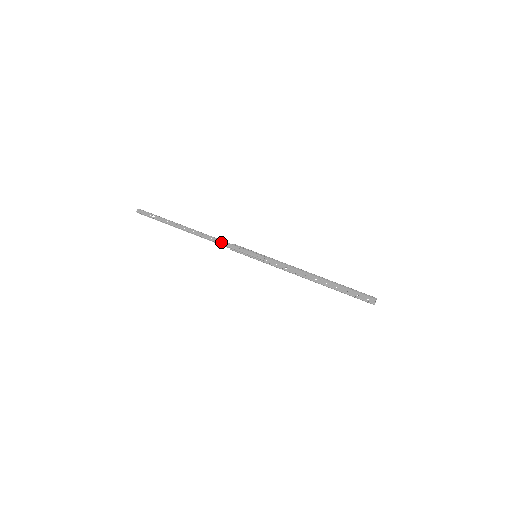
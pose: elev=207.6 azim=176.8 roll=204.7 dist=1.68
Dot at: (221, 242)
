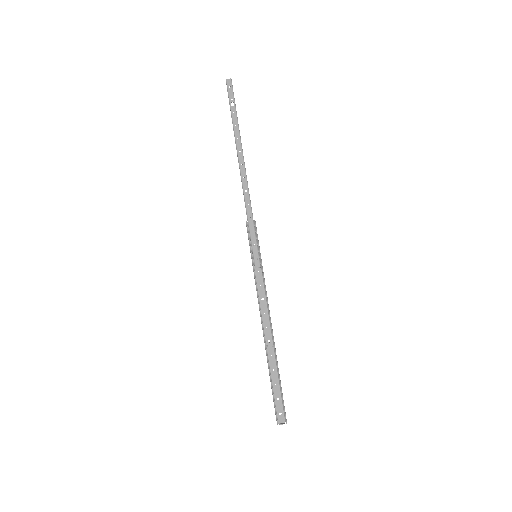
Dot at: (248, 205)
